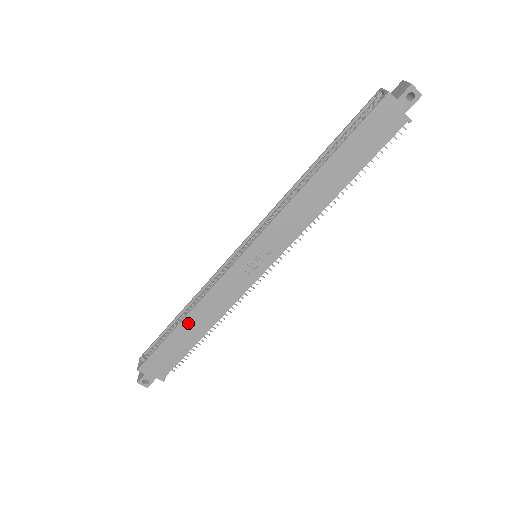
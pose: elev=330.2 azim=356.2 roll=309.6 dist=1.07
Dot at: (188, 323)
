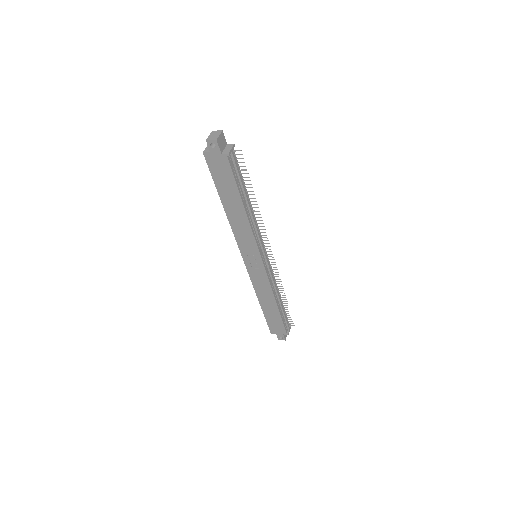
Dot at: (263, 303)
